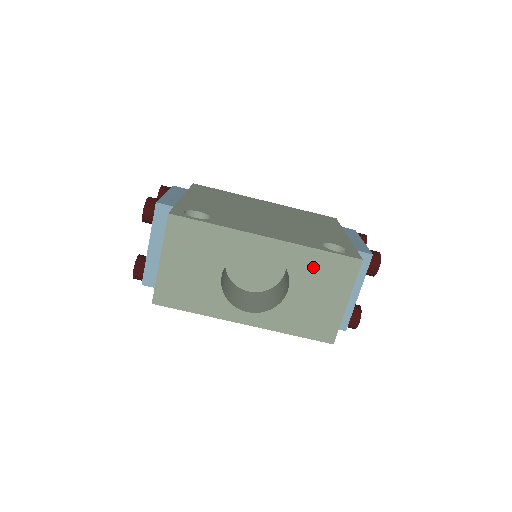
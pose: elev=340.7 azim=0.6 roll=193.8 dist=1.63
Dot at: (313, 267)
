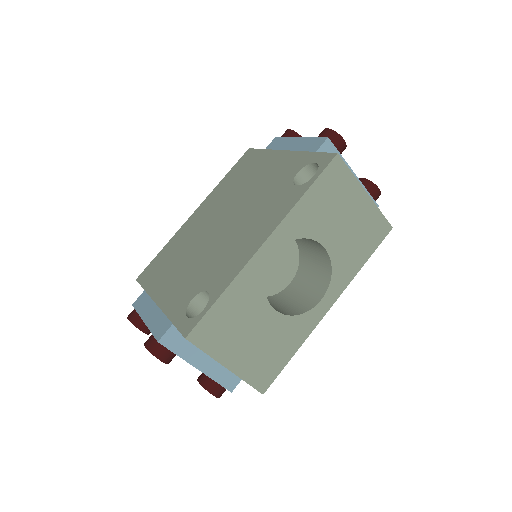
Dot at: (317, 209)
